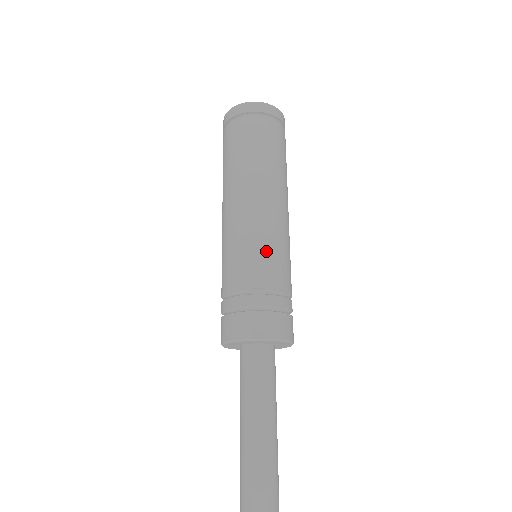
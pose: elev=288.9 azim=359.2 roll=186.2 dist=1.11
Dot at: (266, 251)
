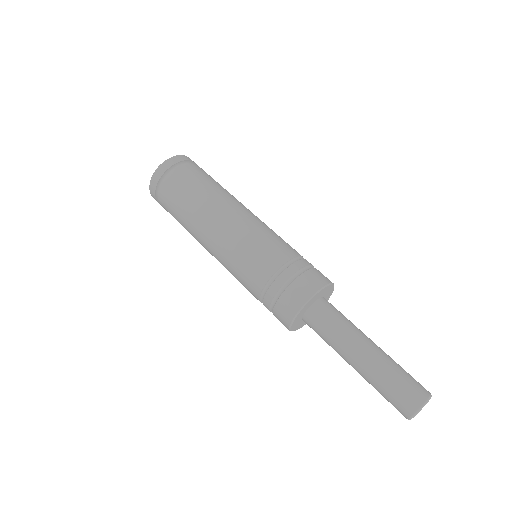
Dot at: (264, 240)
